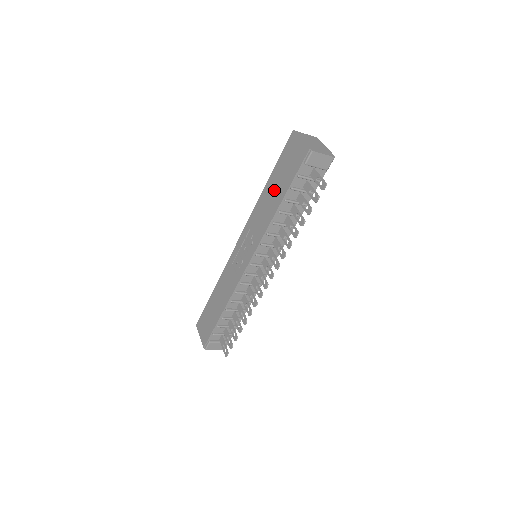
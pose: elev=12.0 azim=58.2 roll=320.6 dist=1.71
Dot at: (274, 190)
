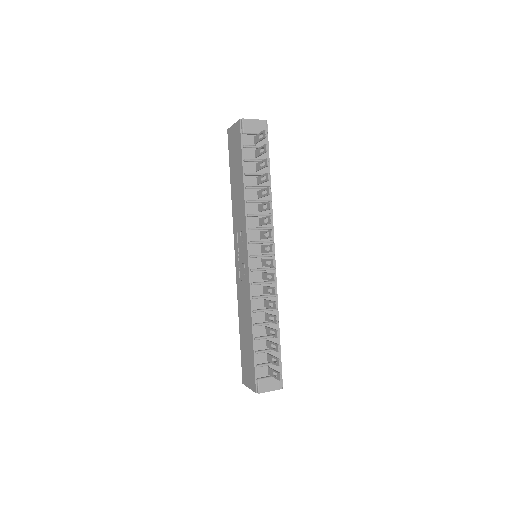
Dot at: (236, 180)
